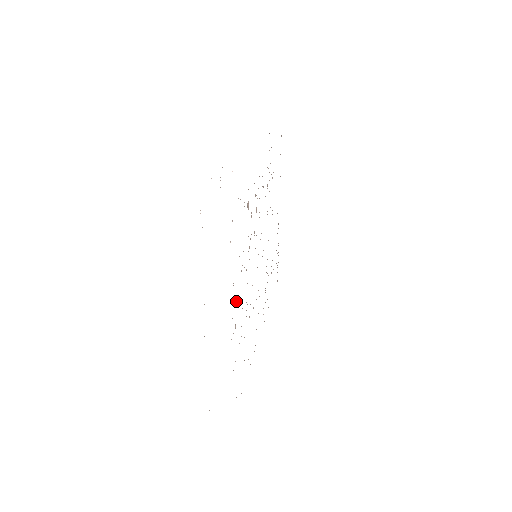
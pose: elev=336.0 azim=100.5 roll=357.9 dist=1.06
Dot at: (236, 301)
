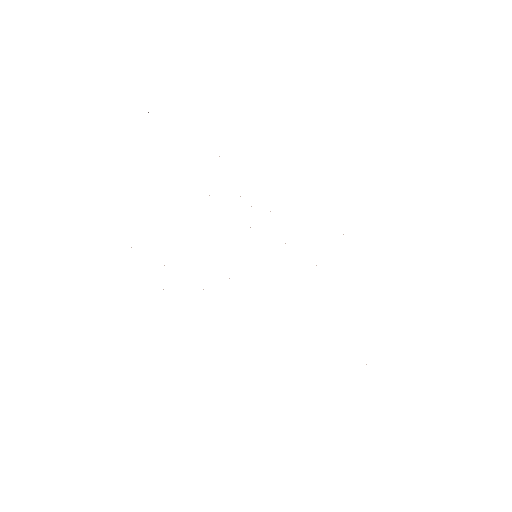
Dot at: occluded
